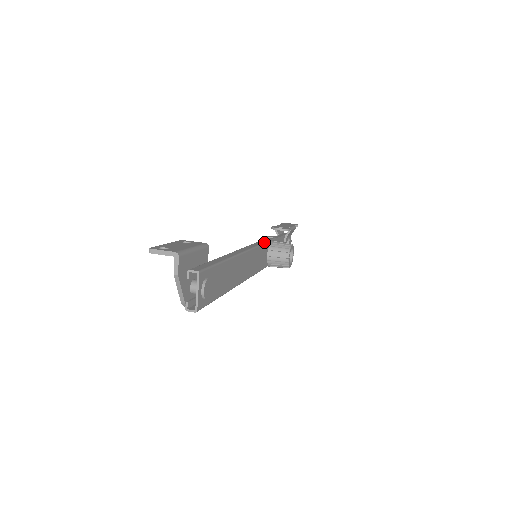
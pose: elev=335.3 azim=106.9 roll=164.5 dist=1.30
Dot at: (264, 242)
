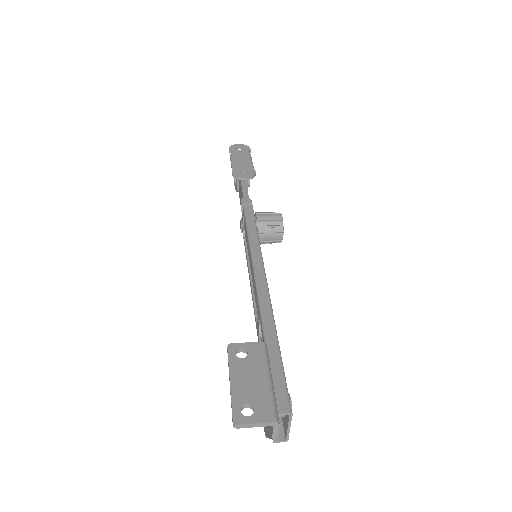
Dot at: (256, 229)
